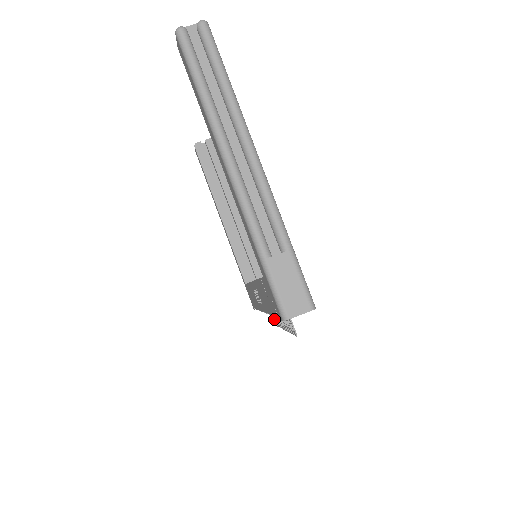
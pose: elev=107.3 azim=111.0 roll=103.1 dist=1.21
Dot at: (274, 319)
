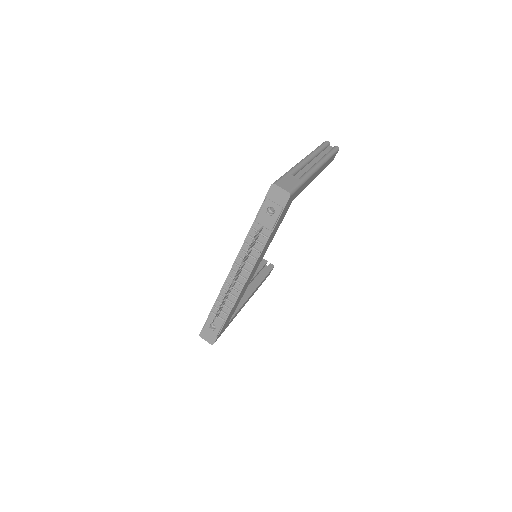
Dot at: (221, 306)
